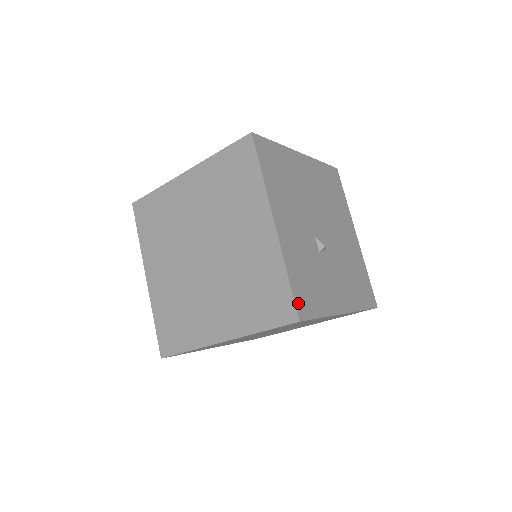
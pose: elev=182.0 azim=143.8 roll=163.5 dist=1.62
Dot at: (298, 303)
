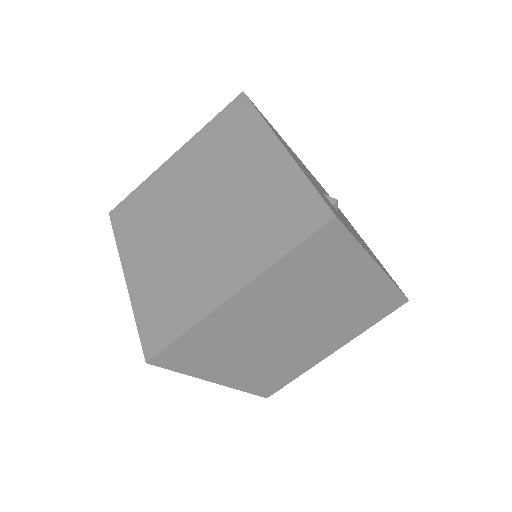
Dot at: (328, 205)
